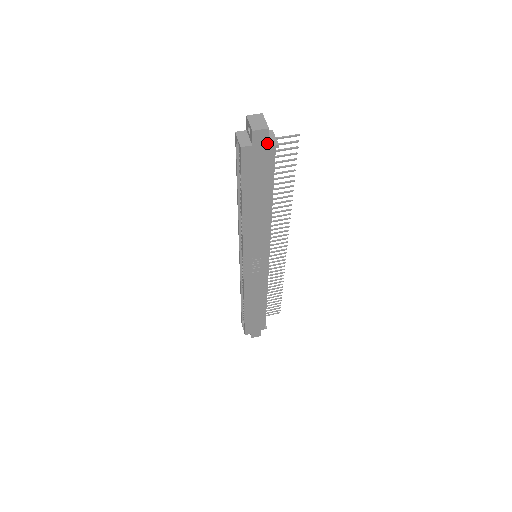
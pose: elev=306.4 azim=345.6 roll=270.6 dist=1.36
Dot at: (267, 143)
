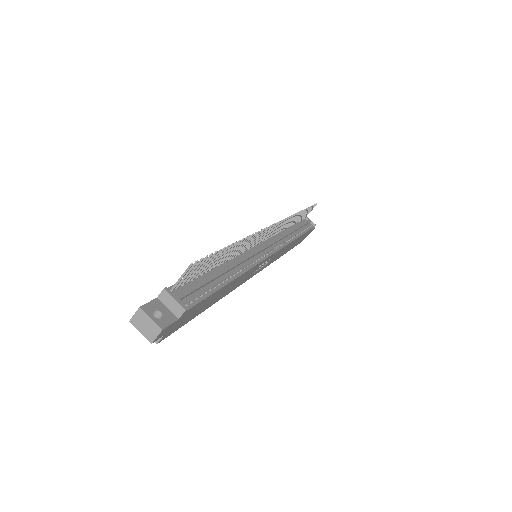
Dot at: (174, 322)
